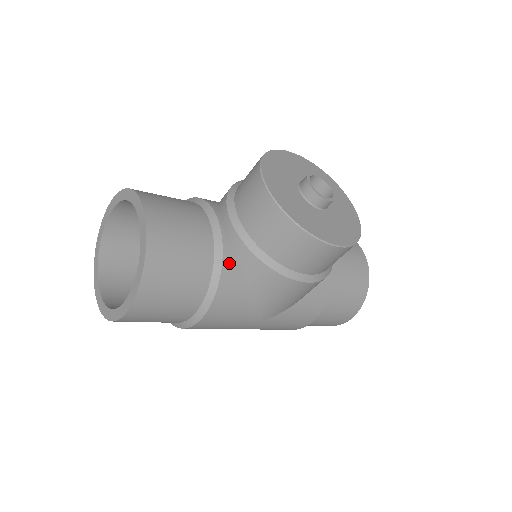
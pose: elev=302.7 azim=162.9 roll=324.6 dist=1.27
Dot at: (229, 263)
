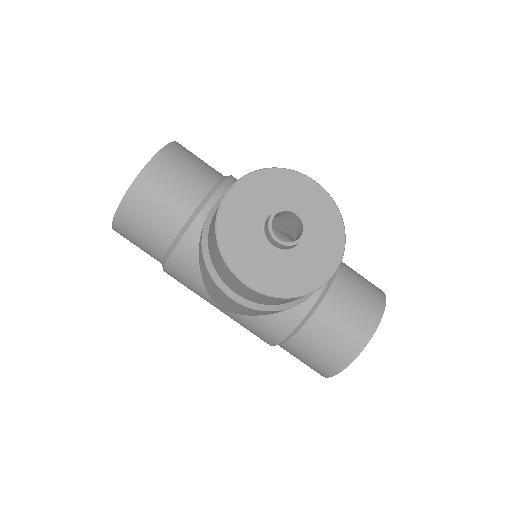
Dot at: (189, 241)
